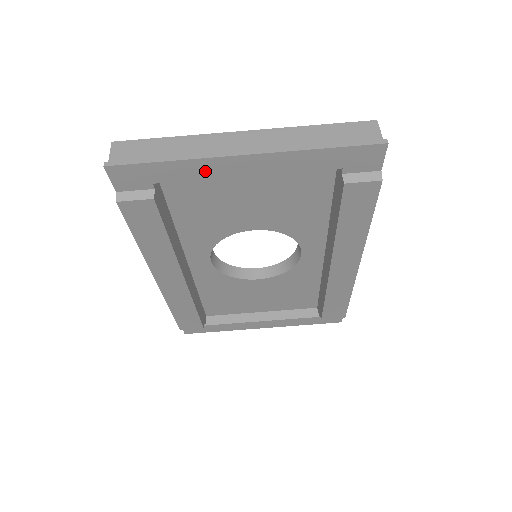
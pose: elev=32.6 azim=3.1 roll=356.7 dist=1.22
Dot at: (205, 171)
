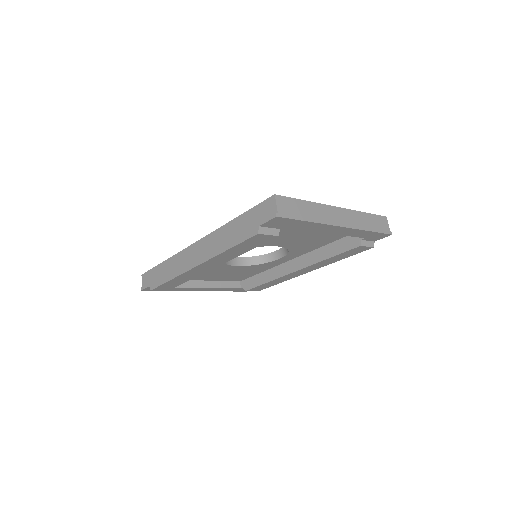
Dot at: (315, 228)
